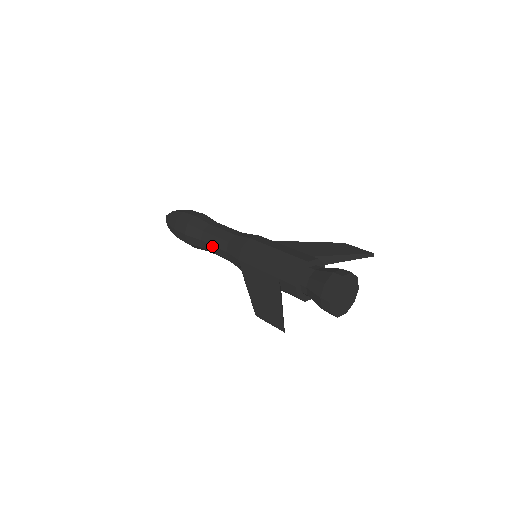
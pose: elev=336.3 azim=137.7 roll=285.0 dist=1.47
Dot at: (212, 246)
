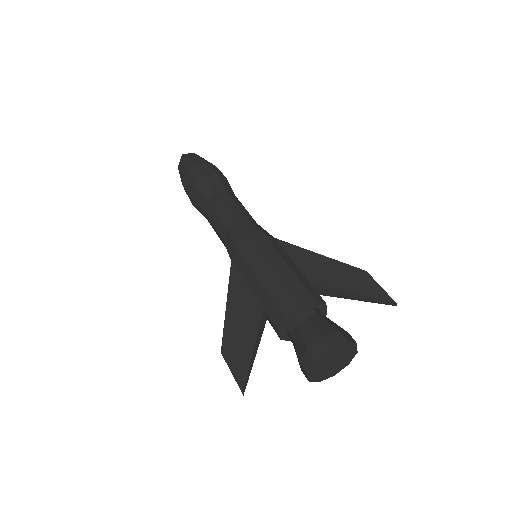
Dot at: (212, 224)
